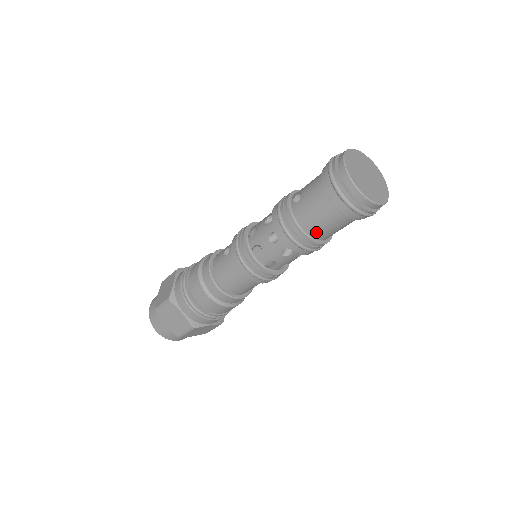
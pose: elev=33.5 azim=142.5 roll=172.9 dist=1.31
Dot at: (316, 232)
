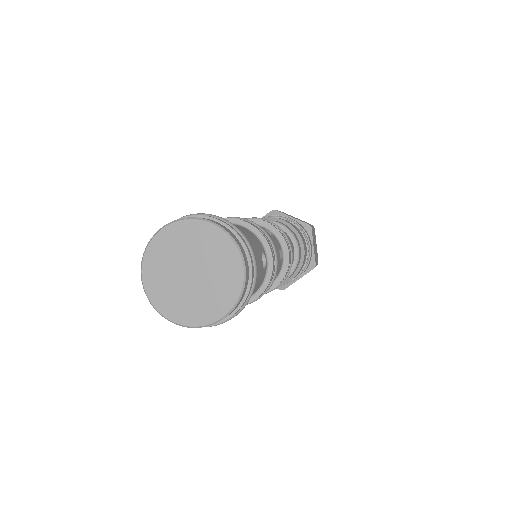
Dot at: occluded
